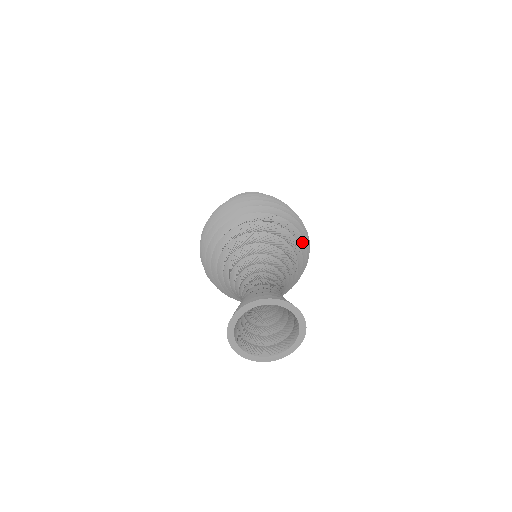
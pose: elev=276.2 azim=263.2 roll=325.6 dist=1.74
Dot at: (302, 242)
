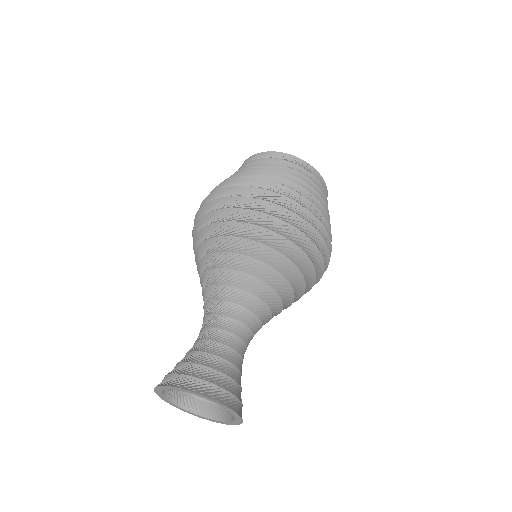
Dot at: (312, 273)
